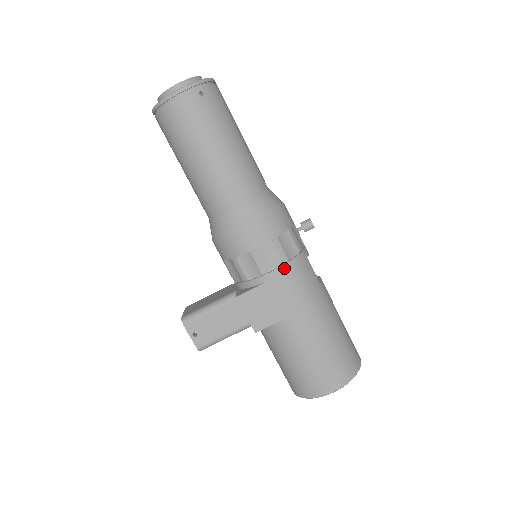
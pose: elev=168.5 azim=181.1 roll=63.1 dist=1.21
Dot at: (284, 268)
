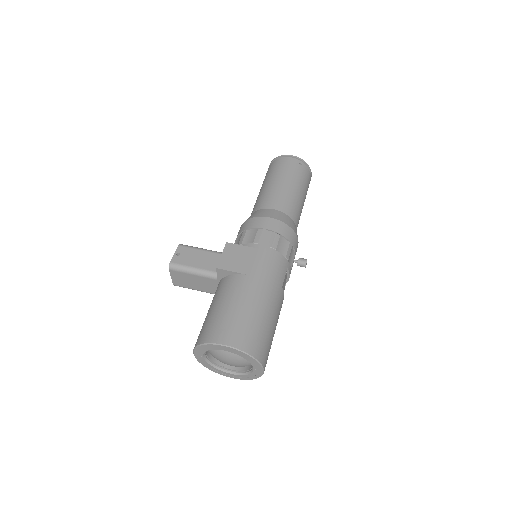
Dot at: (269, 249)
